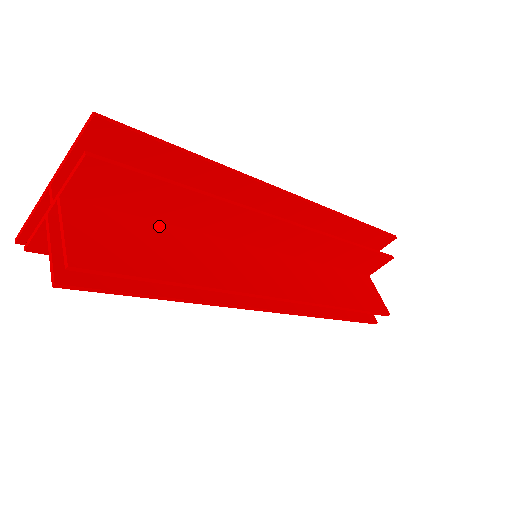
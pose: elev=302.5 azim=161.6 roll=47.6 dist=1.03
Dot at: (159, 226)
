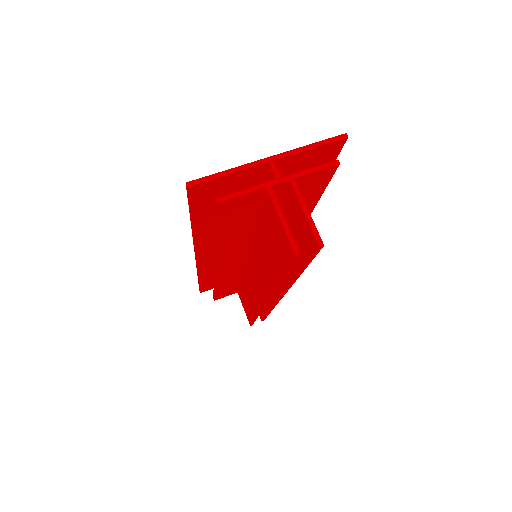
Dot at: occluded
